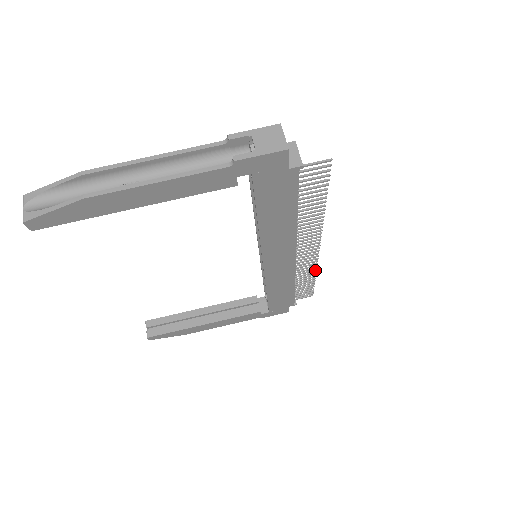
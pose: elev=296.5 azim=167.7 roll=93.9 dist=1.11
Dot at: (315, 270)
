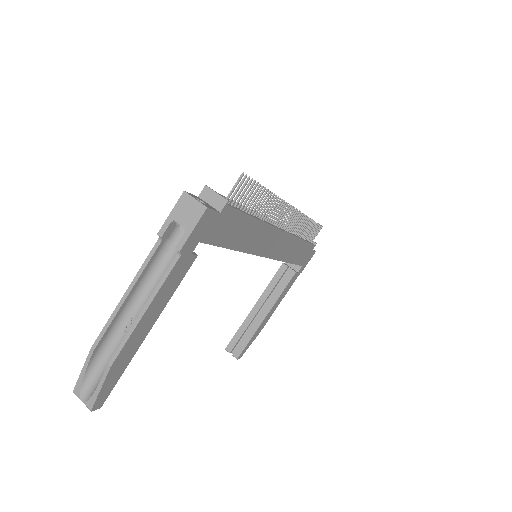
Dot at: (306, 218)
